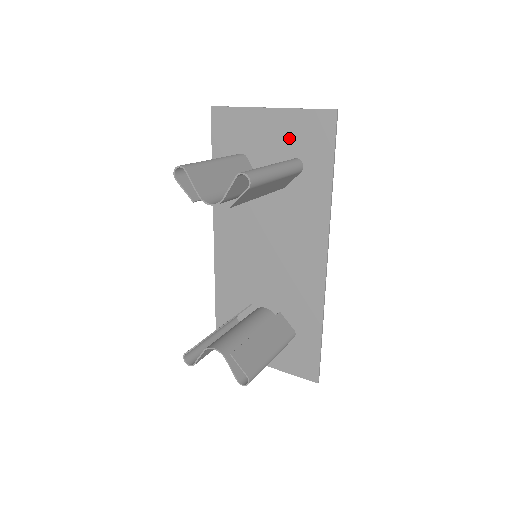
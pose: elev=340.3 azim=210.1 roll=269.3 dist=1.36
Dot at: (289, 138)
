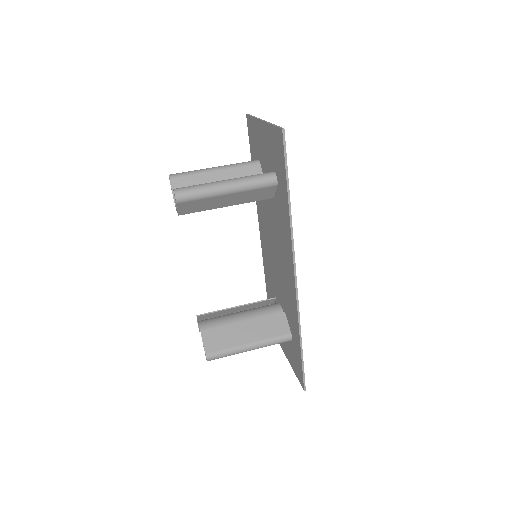
Dot at: (270, 151)
